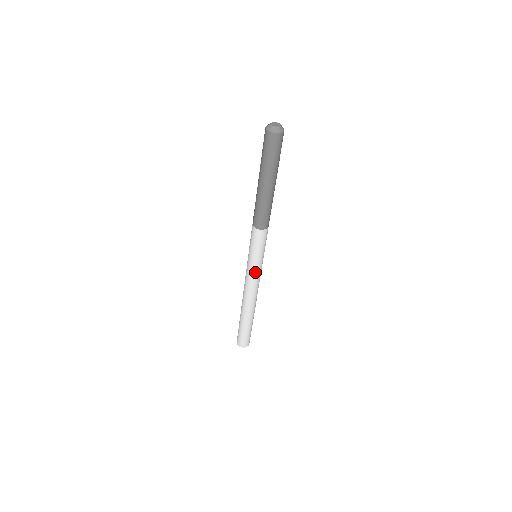
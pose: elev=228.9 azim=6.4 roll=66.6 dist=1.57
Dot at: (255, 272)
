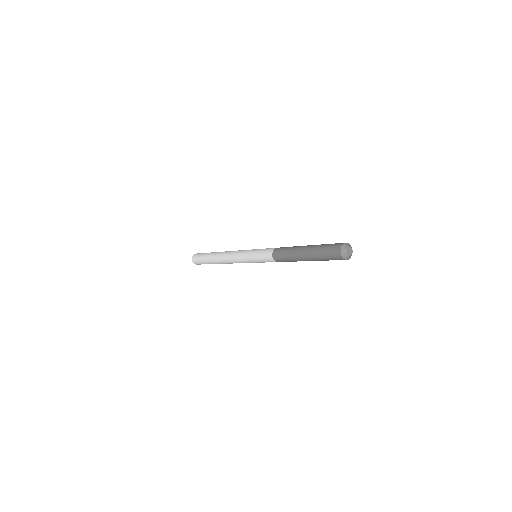
Dot at: (244, 260)
